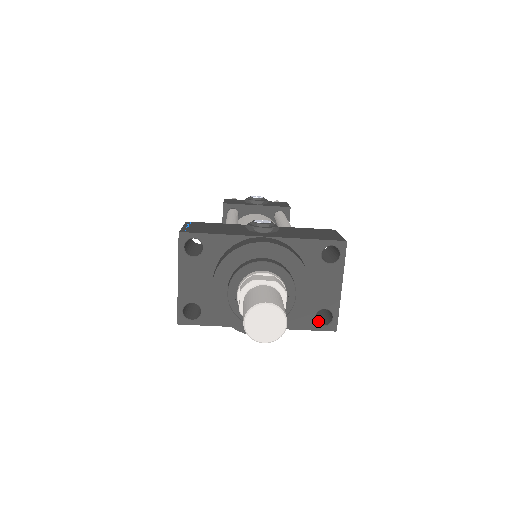
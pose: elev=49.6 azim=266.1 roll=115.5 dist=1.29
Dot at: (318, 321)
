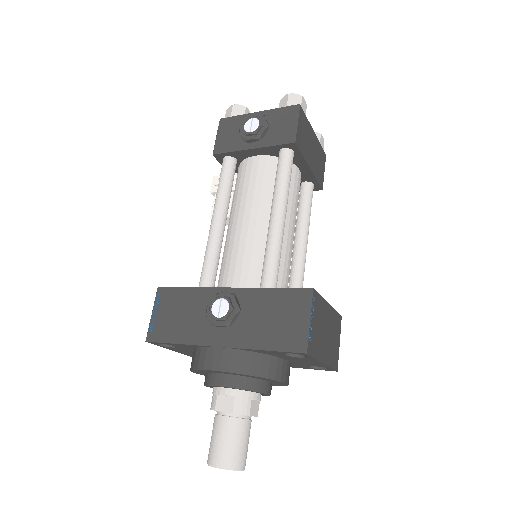
Dot at: occluded
